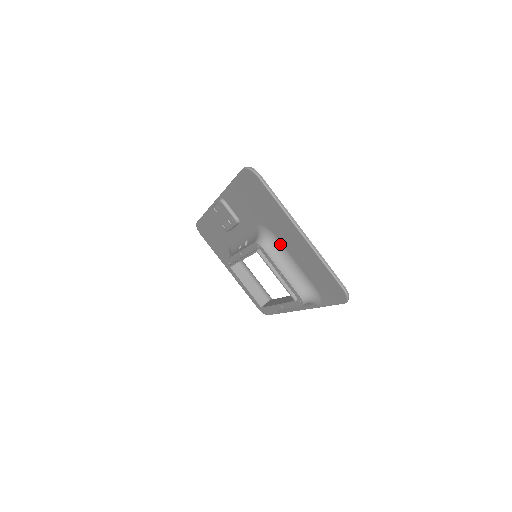
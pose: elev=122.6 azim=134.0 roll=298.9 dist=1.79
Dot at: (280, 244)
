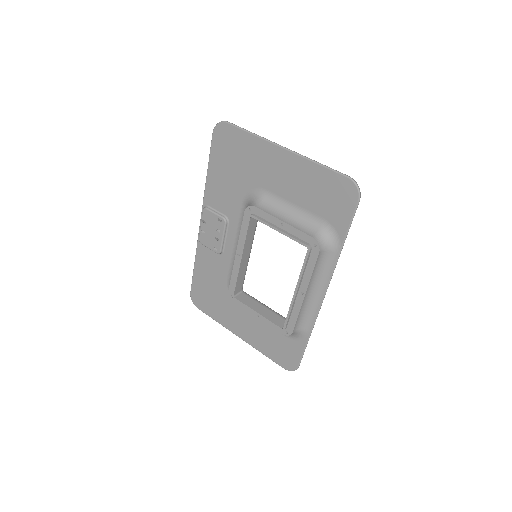
Dot at: (271, 196)
